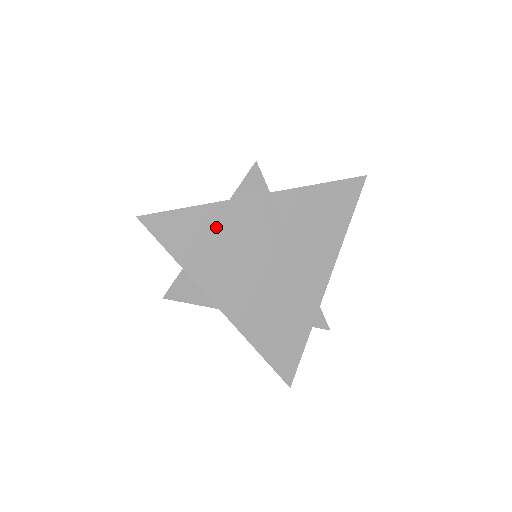
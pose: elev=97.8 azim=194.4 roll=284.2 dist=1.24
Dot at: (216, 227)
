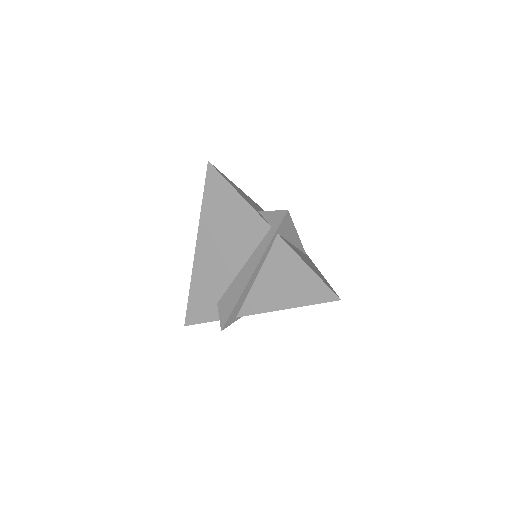
Dot at: (235, 213)
